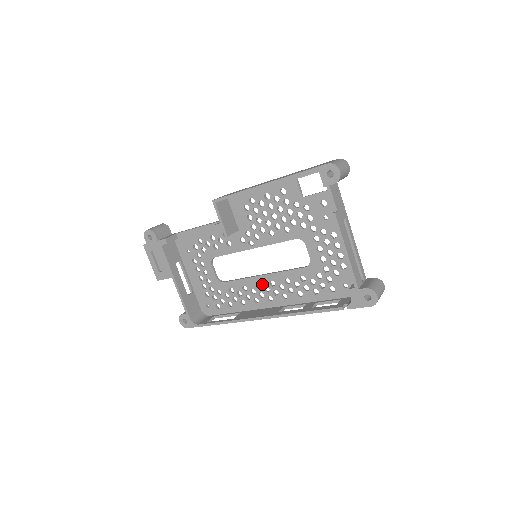
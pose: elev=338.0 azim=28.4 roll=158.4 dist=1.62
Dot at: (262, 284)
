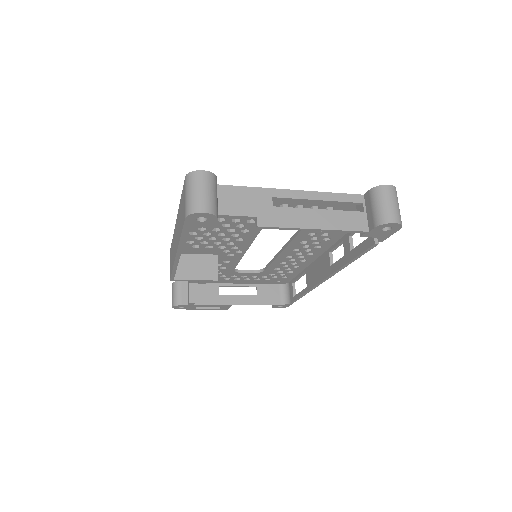
Dot at: (290, 255)
